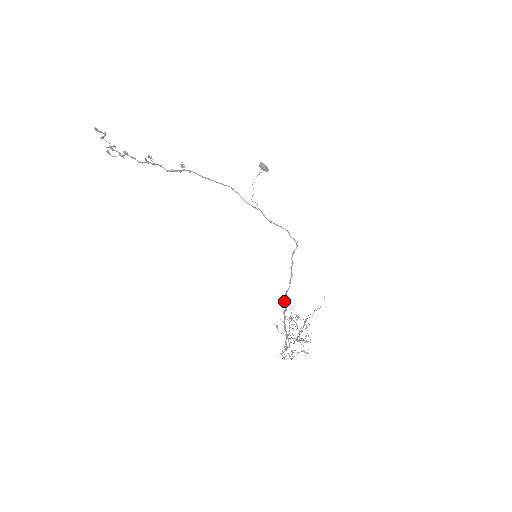
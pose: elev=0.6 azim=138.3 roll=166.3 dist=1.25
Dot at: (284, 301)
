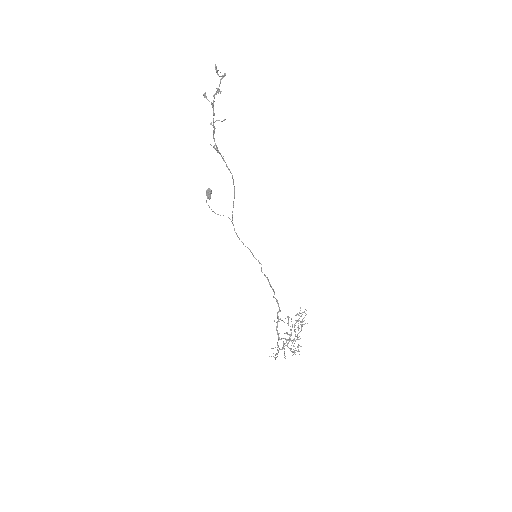
Dot at: occluded
